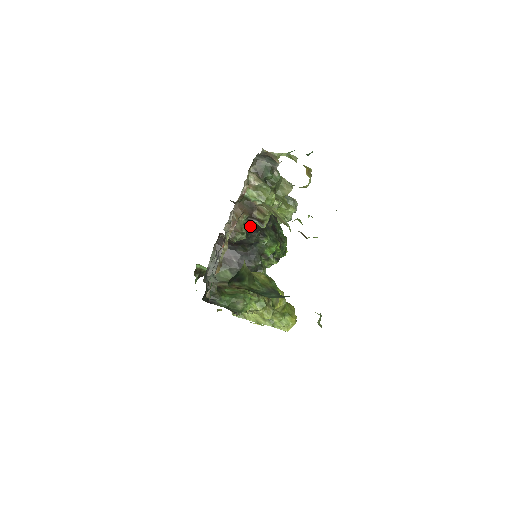
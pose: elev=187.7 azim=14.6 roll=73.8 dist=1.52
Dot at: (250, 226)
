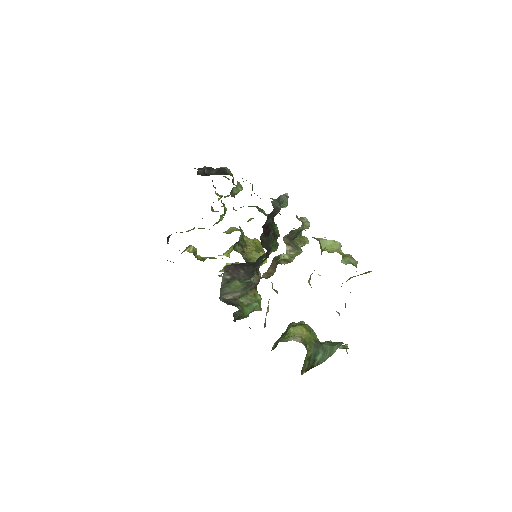
Dot at: occluded
